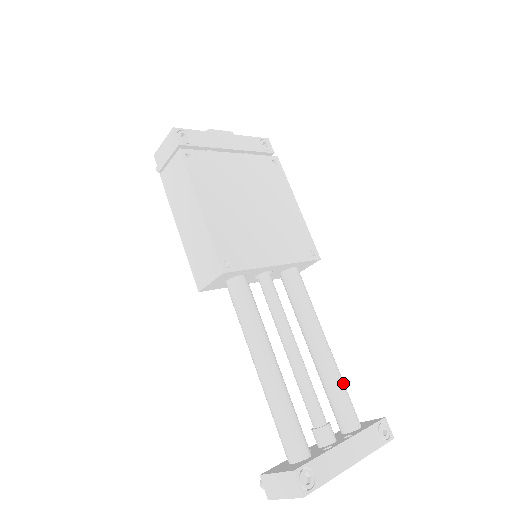
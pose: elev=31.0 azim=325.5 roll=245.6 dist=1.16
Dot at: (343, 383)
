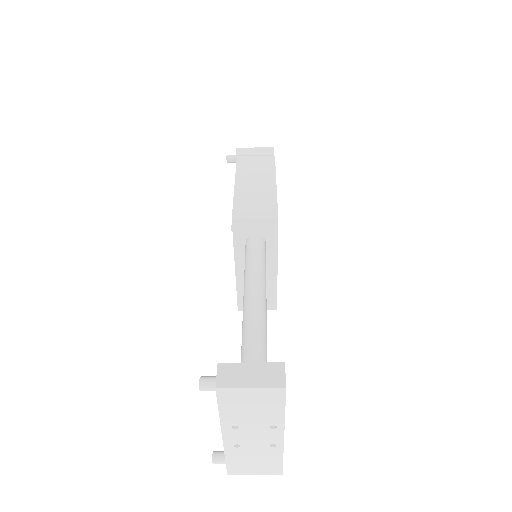
Dot at: occluded
